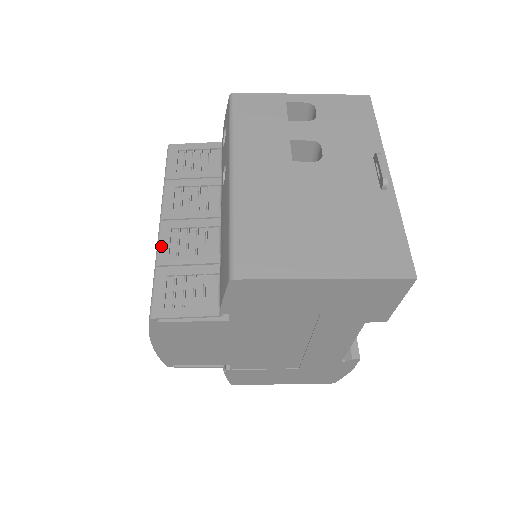
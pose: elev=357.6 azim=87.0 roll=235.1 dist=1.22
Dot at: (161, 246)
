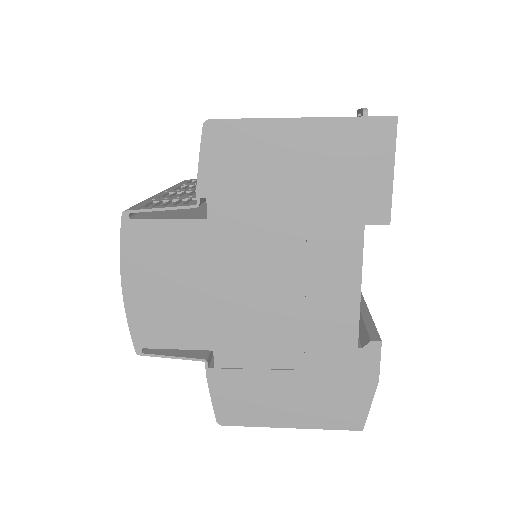
Dot at: (154, 196)
